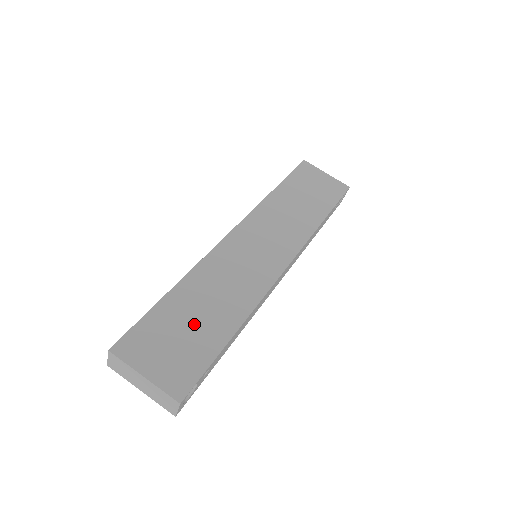
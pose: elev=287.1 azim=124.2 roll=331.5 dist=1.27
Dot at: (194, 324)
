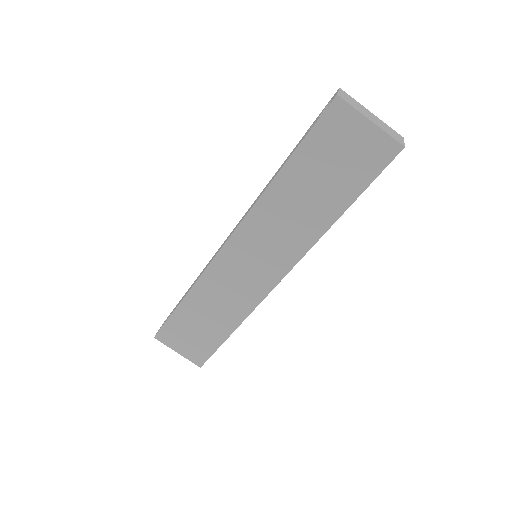
Dot at: (202, 326)
